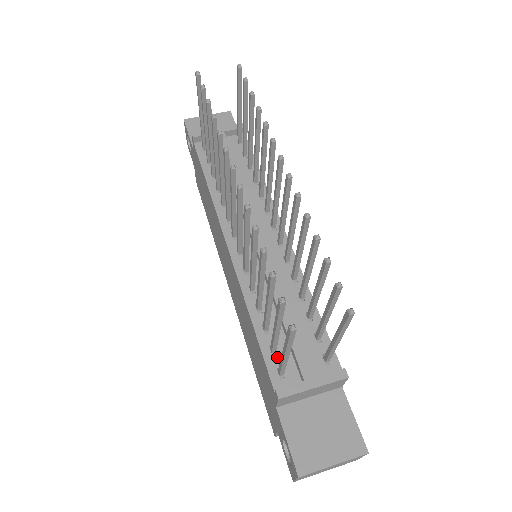
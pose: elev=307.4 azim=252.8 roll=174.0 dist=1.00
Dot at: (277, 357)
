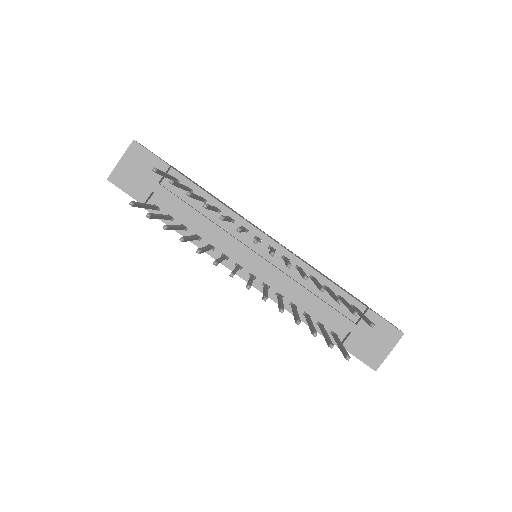
Dot at: (325, 327)
